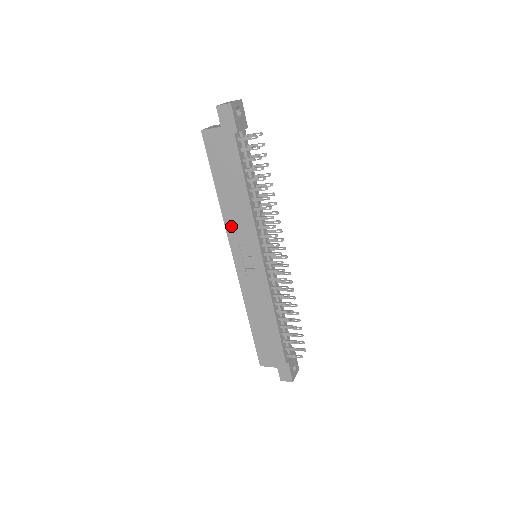
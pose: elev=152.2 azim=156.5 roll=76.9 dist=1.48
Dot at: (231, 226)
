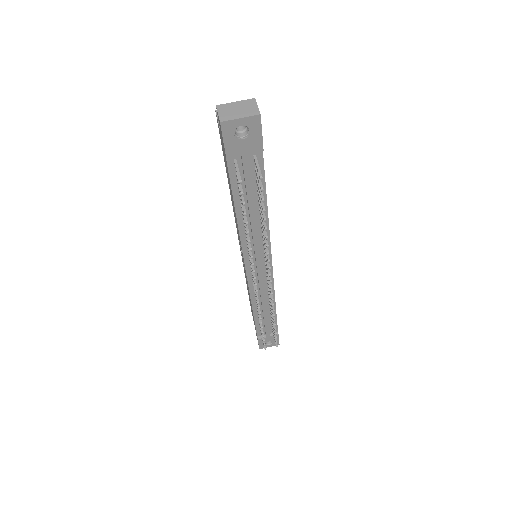
Dot at: occluded
